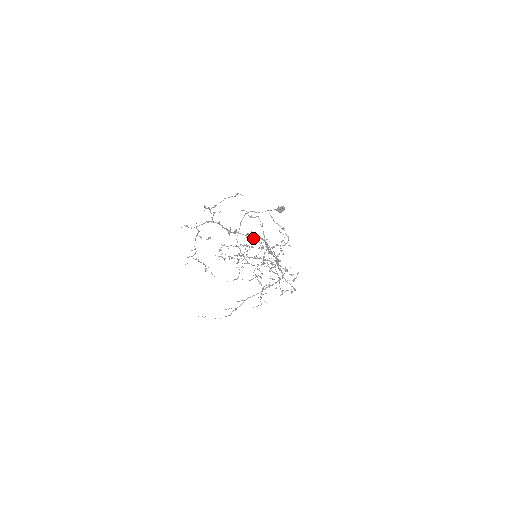
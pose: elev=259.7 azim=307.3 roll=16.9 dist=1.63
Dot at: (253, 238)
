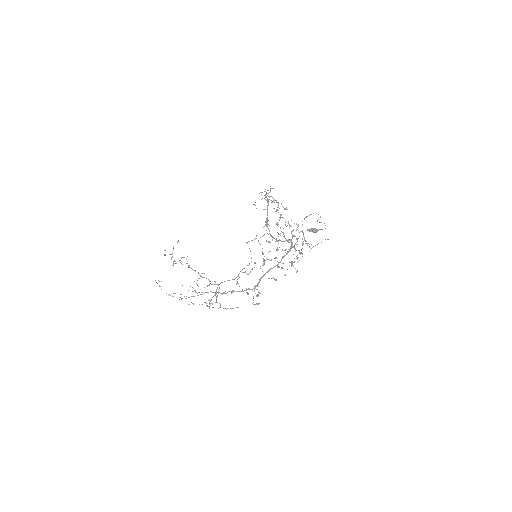
Dot at: (275, 239)
